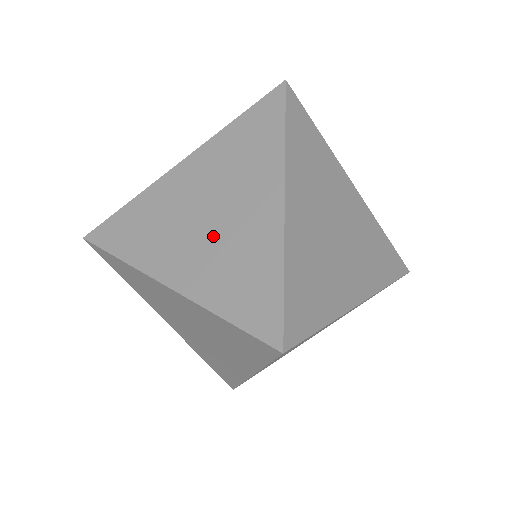
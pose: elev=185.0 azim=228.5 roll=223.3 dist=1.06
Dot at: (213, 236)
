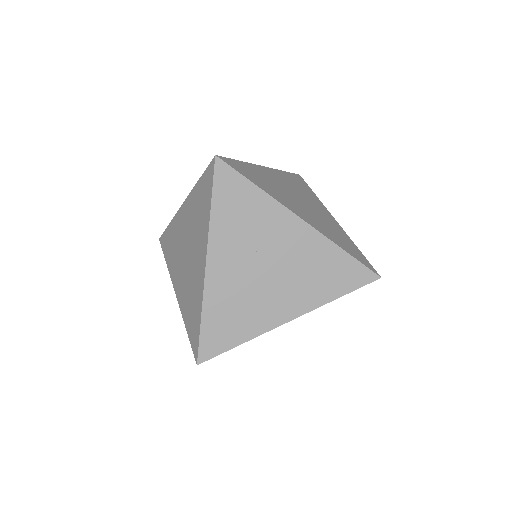
Dot at: occluded
